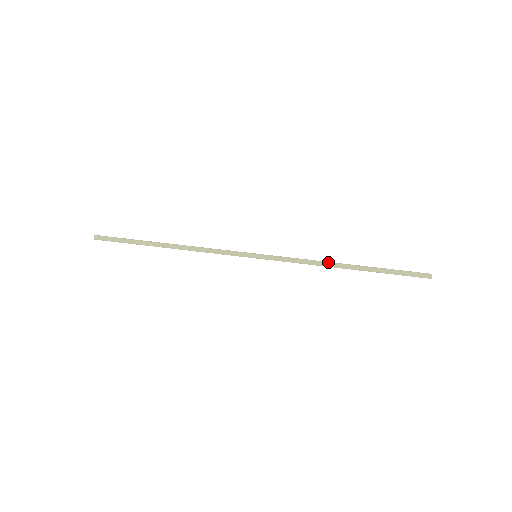
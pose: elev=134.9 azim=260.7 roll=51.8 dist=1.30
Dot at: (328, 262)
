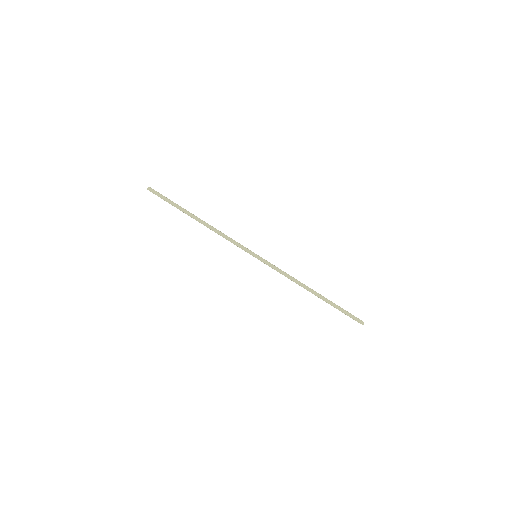
Dot at: occluded
